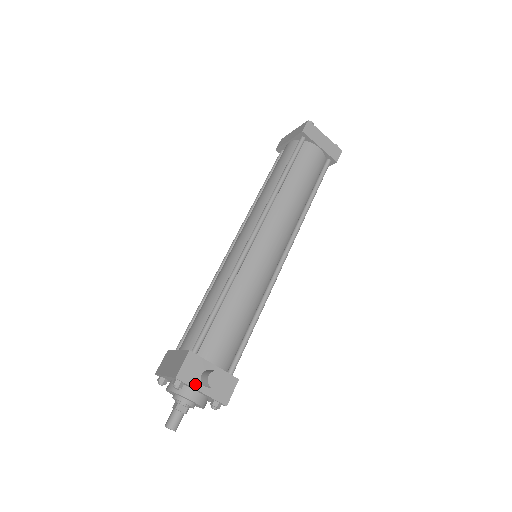
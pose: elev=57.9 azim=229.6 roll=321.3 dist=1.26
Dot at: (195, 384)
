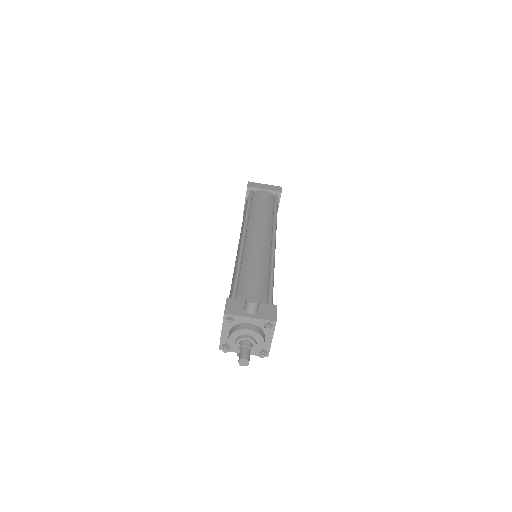
Dot at: (242, 314)
